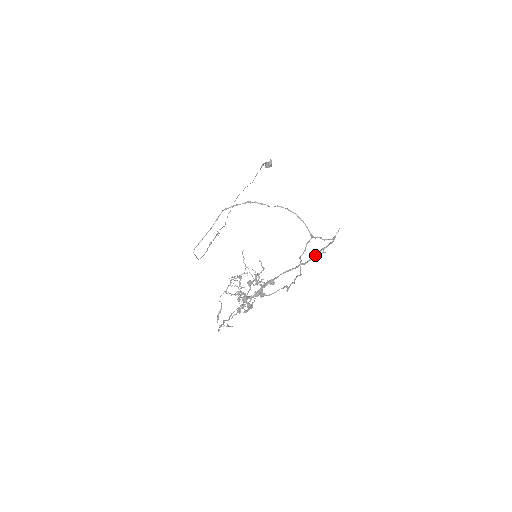
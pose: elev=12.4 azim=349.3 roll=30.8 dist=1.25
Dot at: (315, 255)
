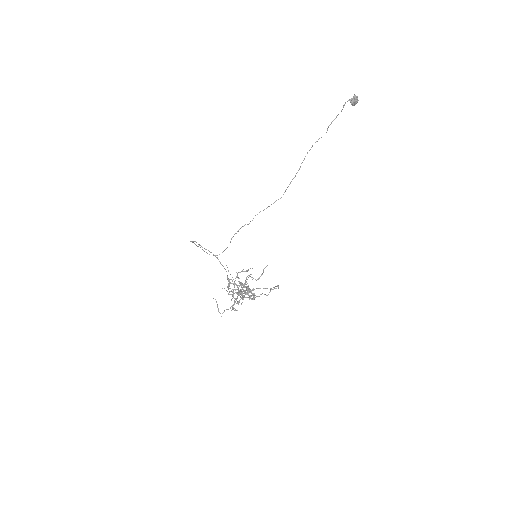
Dot at: (246, 289)
